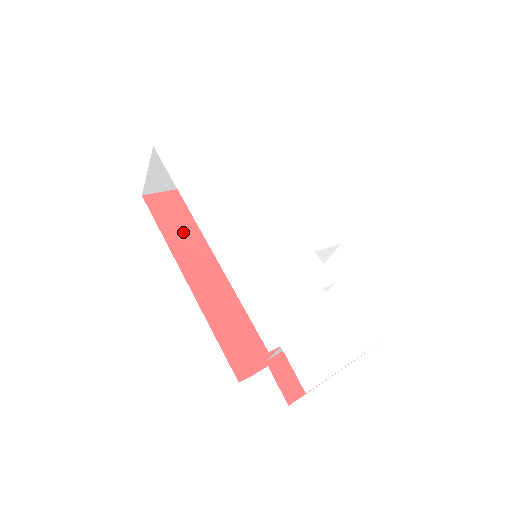
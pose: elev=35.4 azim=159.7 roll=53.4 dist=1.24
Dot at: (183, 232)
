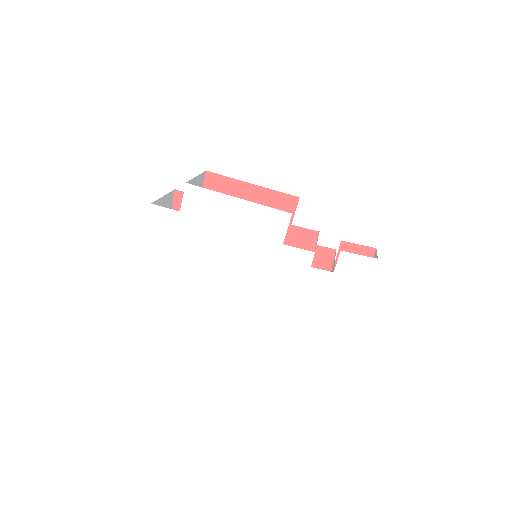
Dot at: occluded
